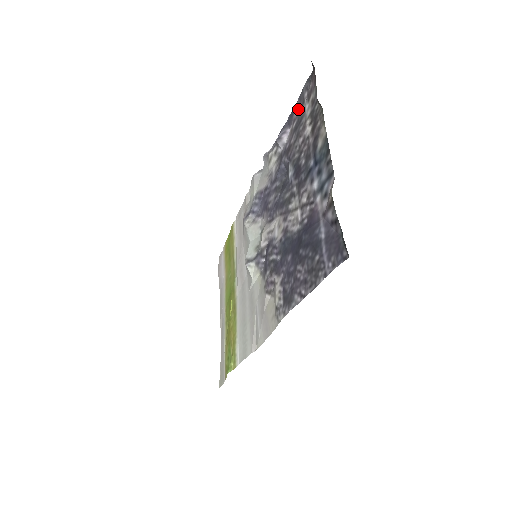
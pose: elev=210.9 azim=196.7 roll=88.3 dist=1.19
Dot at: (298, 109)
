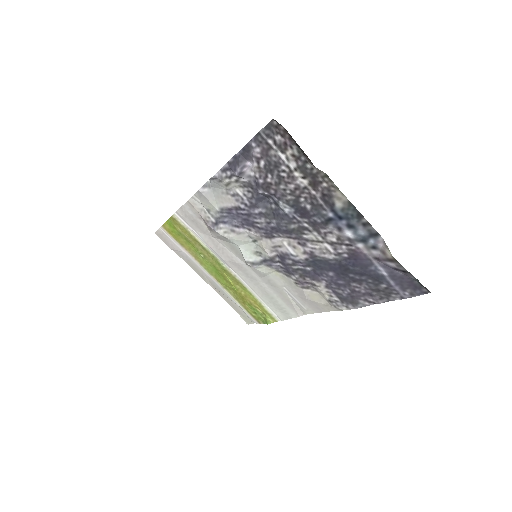
Dot at: (260, 150)
